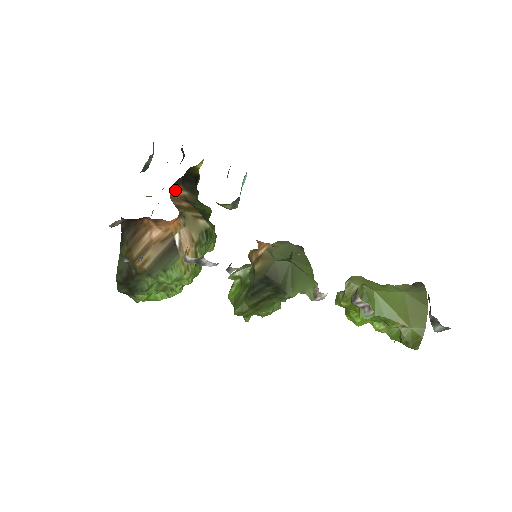
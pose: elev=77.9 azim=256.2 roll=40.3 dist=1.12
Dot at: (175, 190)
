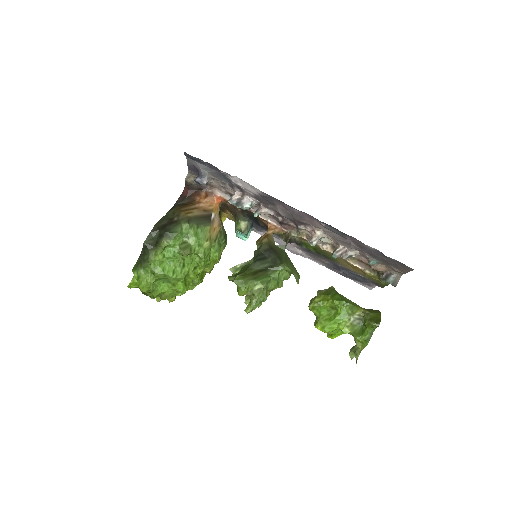
Dot at: occluded
